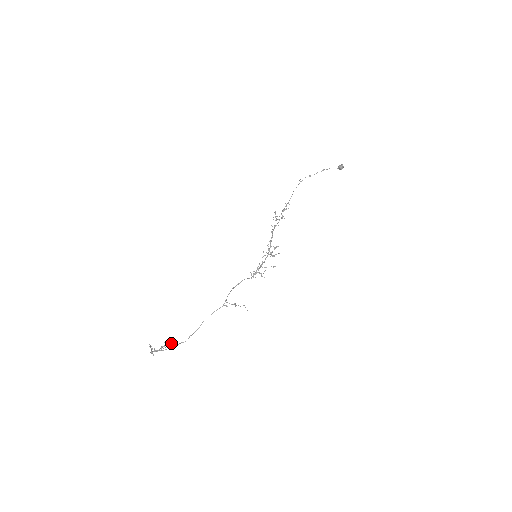
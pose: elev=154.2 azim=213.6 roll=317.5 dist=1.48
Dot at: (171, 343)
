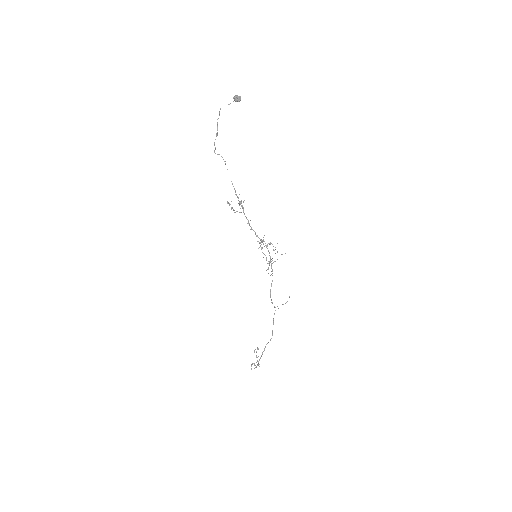
Dot at: (258, 349)
